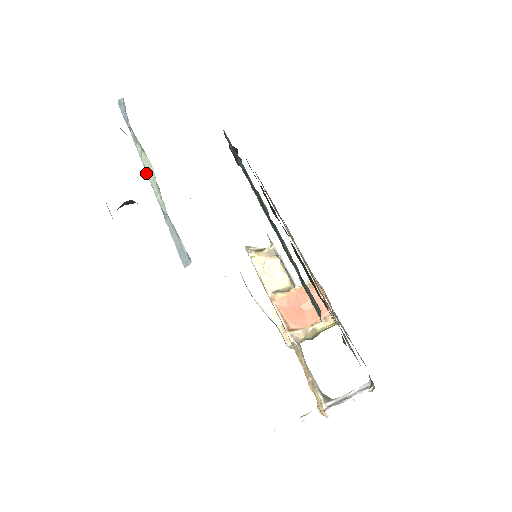
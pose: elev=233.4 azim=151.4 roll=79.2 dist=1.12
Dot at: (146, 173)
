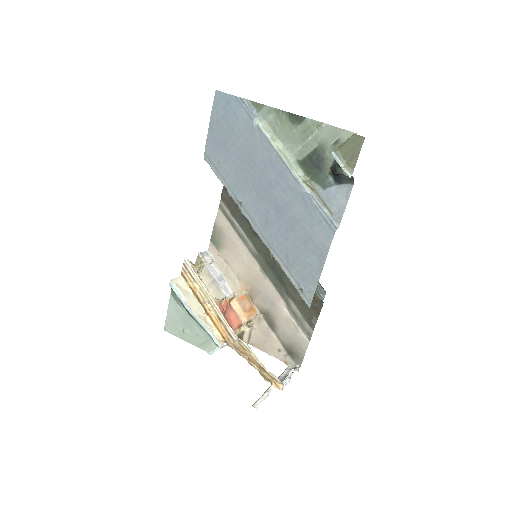
Dot at: (284, 160)
